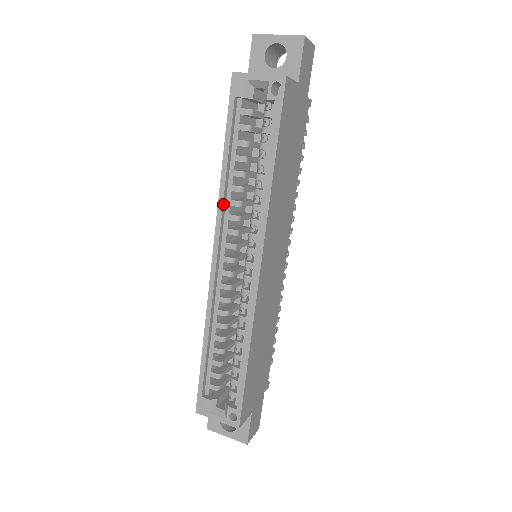
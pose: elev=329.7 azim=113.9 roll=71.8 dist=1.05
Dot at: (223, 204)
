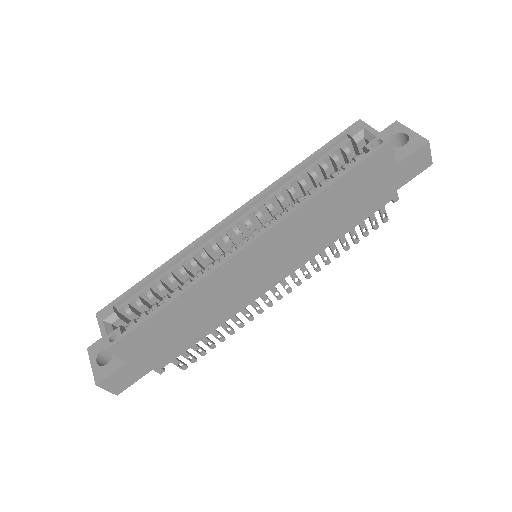
Dot at: (271, 189)
